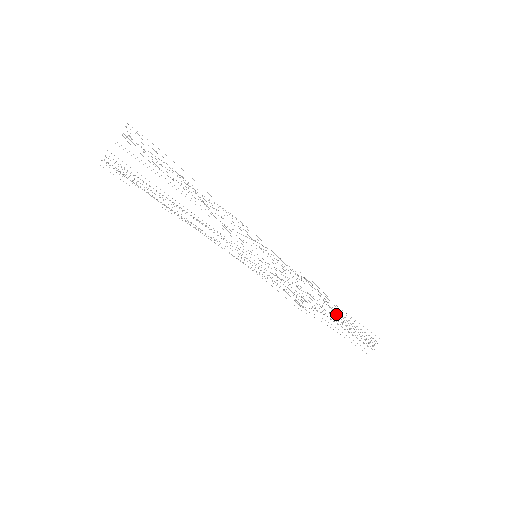
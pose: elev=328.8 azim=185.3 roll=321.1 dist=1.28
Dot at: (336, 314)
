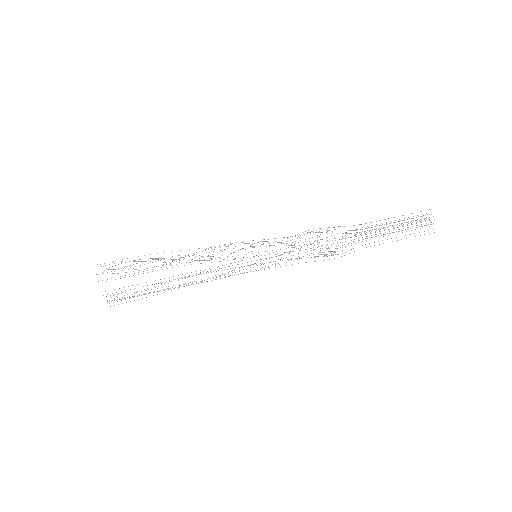
Dot at: occluded
